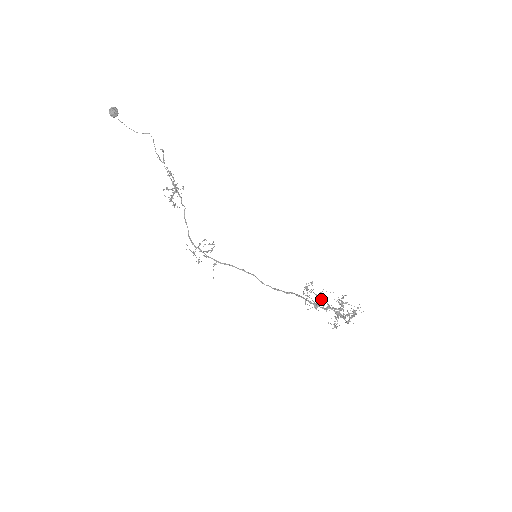
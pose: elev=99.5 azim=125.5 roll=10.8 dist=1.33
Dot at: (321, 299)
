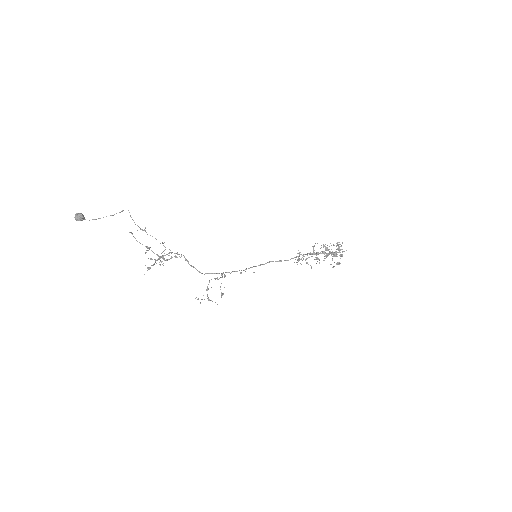
Dot at: occluded
